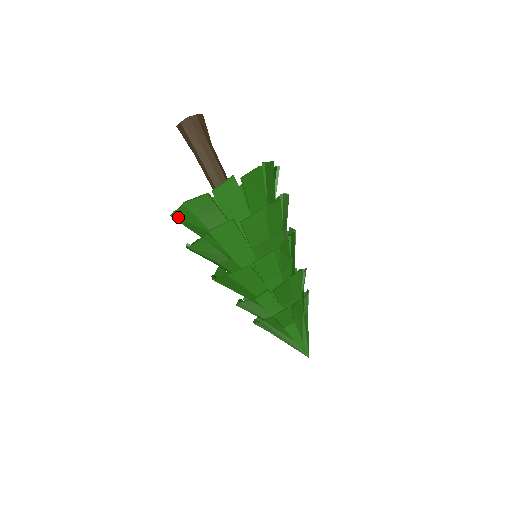
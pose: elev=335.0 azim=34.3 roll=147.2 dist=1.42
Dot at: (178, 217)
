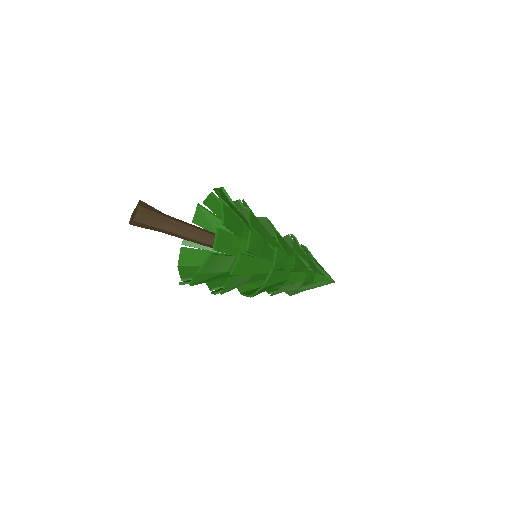
Dot at: (196, 283)
